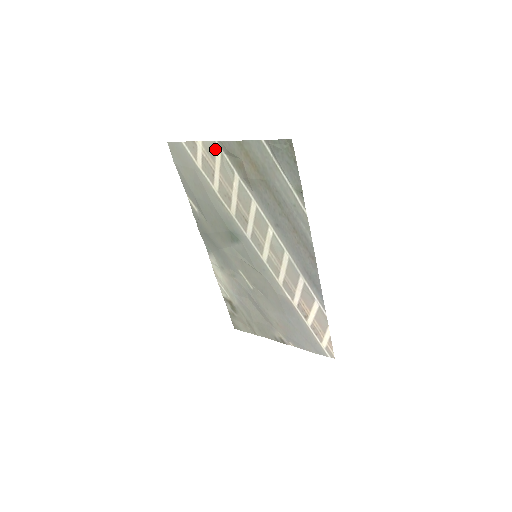
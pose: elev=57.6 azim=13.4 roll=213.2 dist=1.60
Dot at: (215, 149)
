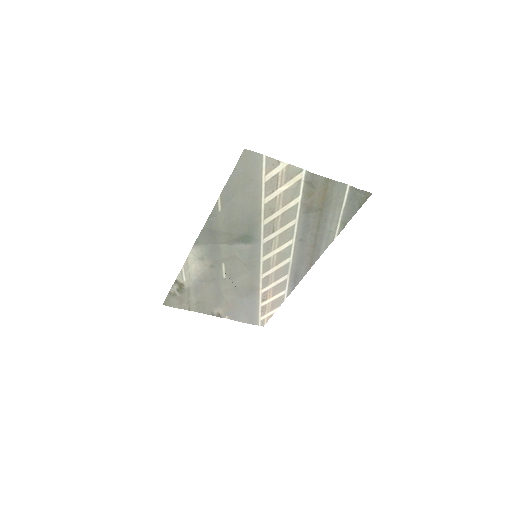
Dot at: (297, 174)
